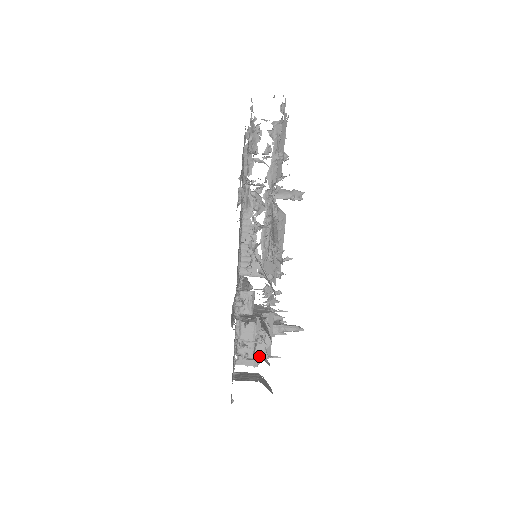
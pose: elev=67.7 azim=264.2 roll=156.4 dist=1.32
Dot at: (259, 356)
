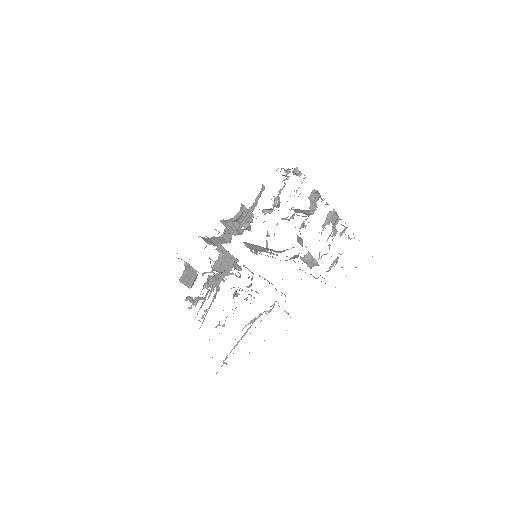
Dot at: occluded
